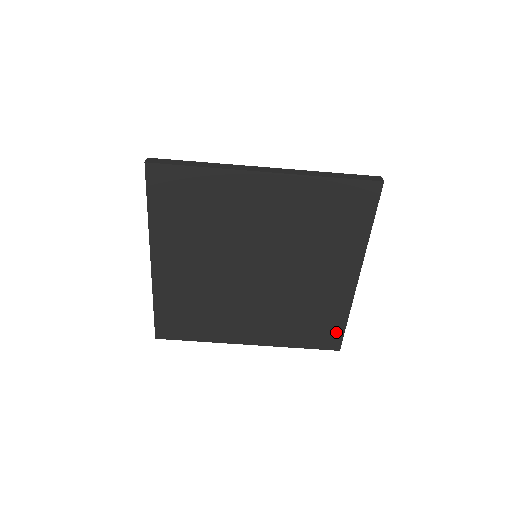
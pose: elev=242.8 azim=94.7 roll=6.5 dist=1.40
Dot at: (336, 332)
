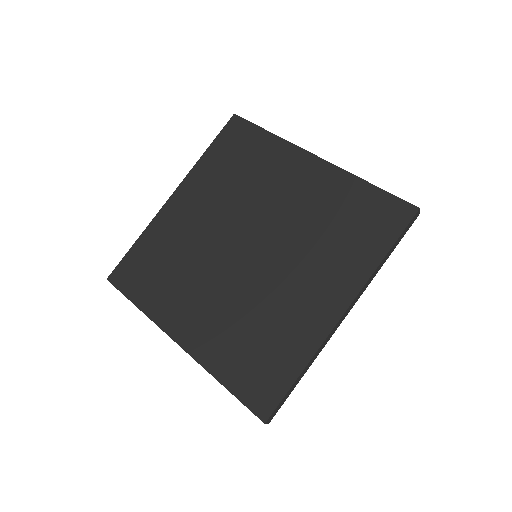
Dot at: (383, 202)
